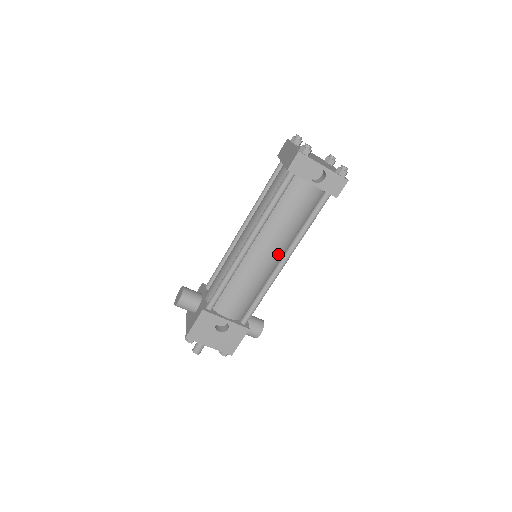
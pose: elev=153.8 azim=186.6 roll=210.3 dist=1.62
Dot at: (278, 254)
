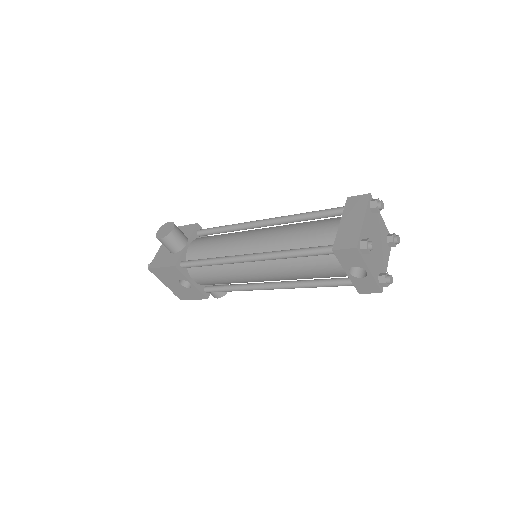
Dot at: (273, 280)
